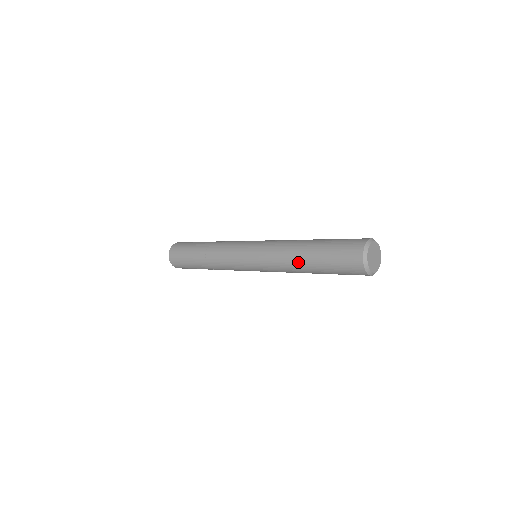
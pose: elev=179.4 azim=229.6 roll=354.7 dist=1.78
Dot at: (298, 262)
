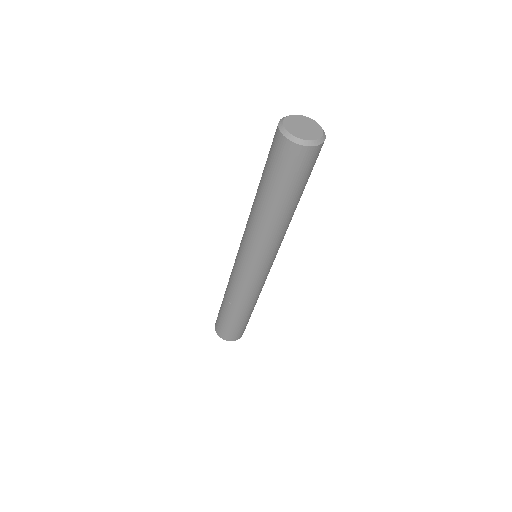
Dot at: (262, 212)
